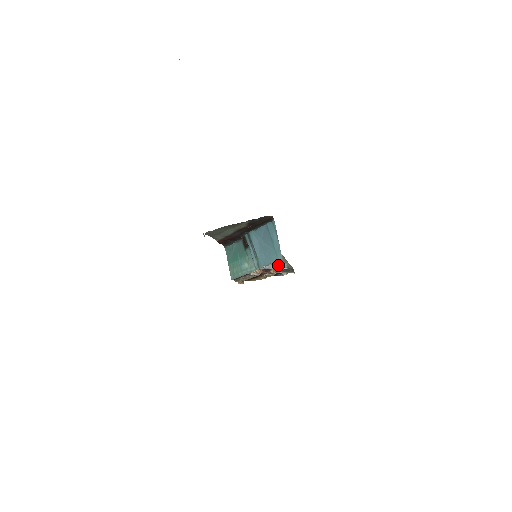
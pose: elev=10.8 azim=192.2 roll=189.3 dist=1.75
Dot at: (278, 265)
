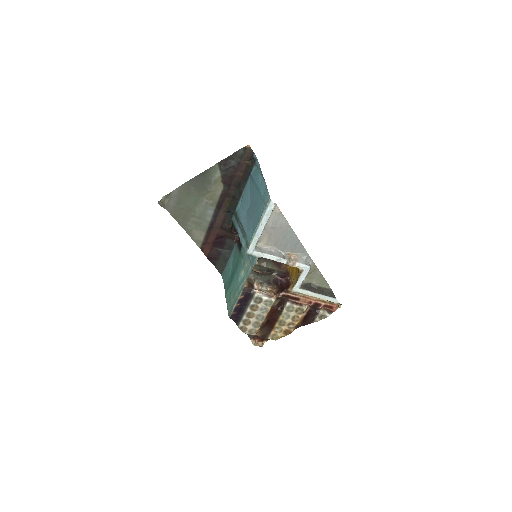
Dot at: (289, 257)
